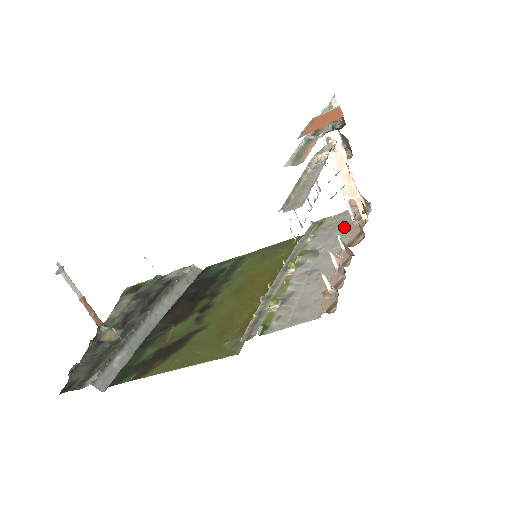
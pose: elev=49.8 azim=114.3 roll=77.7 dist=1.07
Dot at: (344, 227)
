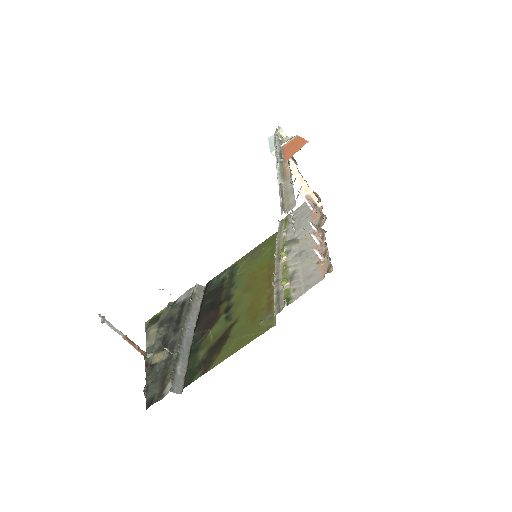
Dot at: (307, 216)
